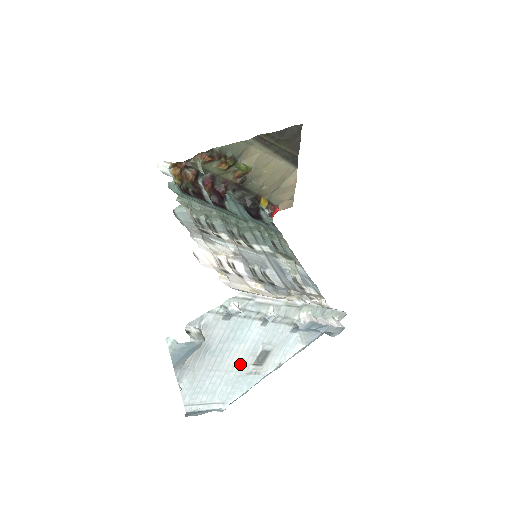
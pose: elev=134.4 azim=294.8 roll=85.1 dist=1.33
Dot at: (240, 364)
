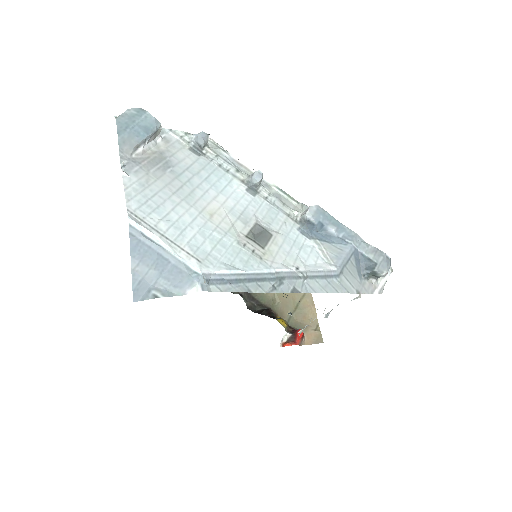
Dot at: (223, 220)
